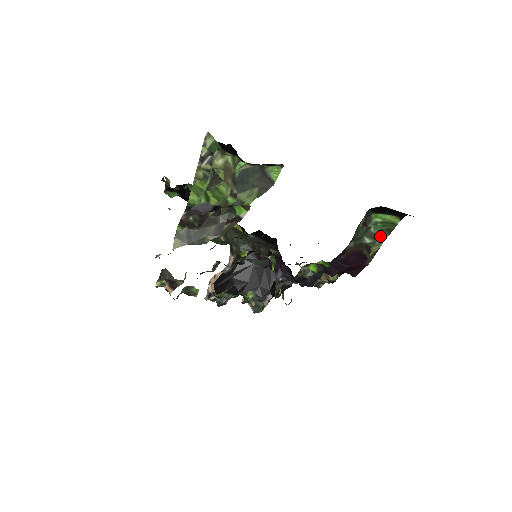
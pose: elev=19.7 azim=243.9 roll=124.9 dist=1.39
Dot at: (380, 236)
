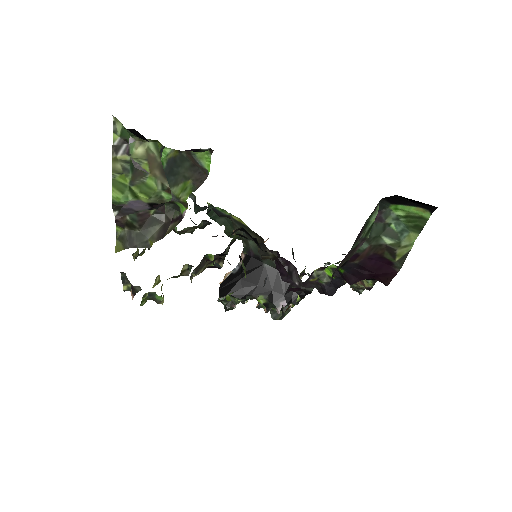
Dot at: (406, 235)
